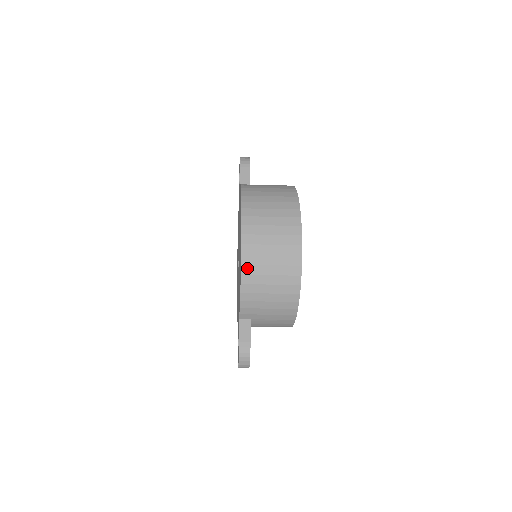
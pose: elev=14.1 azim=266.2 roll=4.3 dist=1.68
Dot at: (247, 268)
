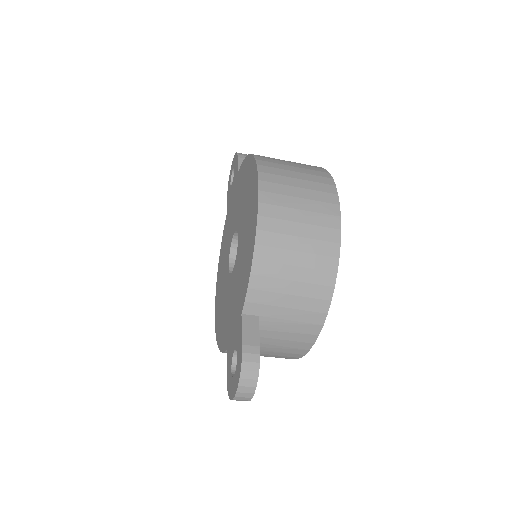
Dot at: (266, 222)
